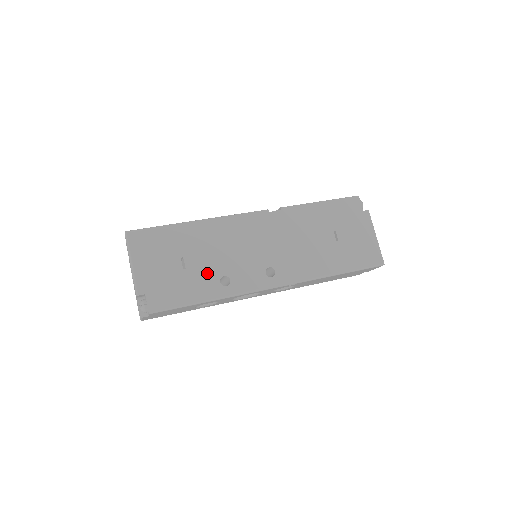
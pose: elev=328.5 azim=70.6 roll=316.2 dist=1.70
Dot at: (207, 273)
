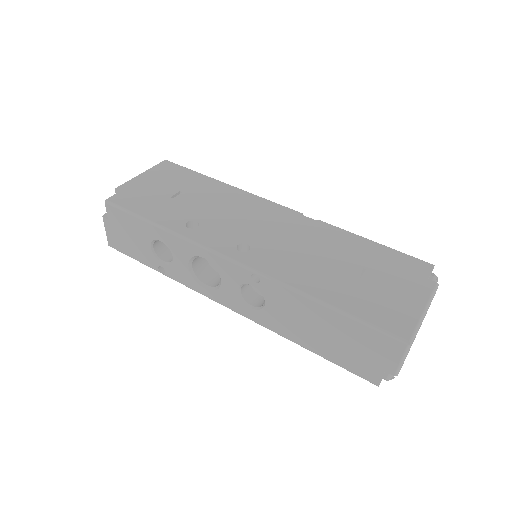
Dot at: (185, 211)
